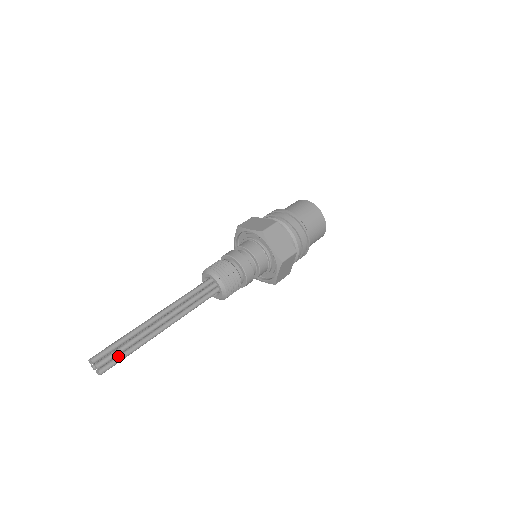
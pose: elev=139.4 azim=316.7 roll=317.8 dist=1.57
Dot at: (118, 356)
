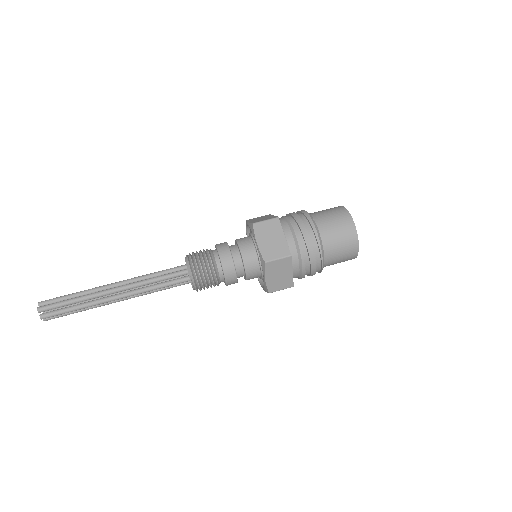
Dot at: (63, 308)
